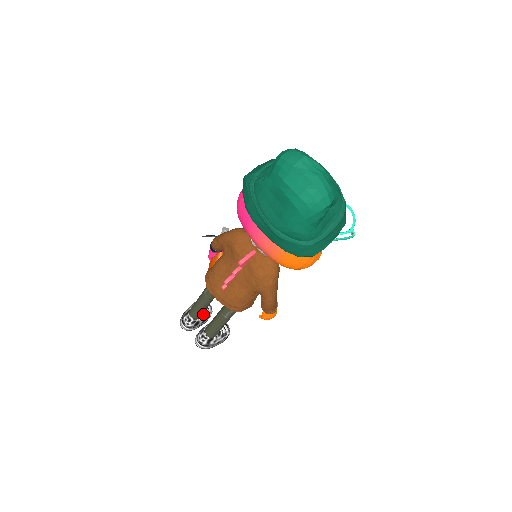
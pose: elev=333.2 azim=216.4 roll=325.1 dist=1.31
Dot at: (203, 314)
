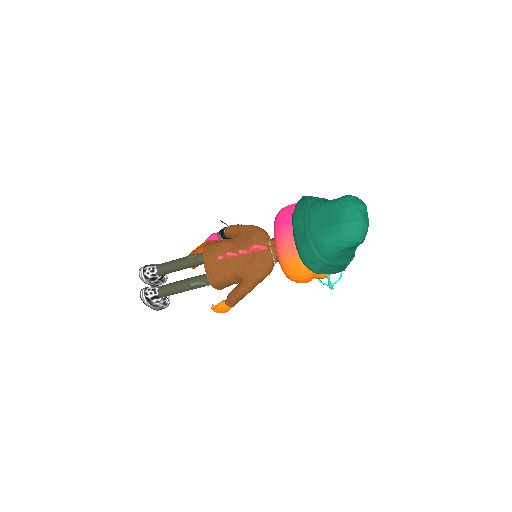
Dot at: (163, 276)
